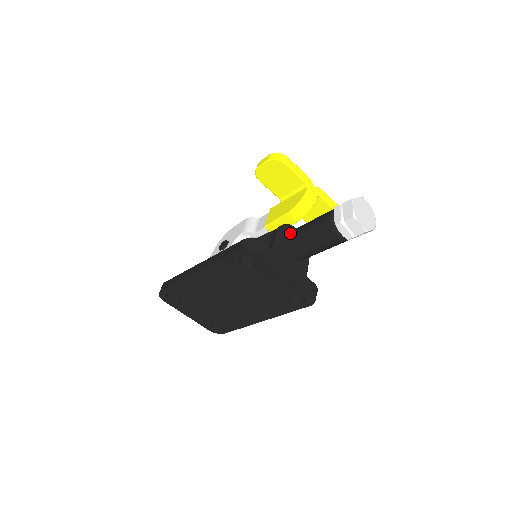
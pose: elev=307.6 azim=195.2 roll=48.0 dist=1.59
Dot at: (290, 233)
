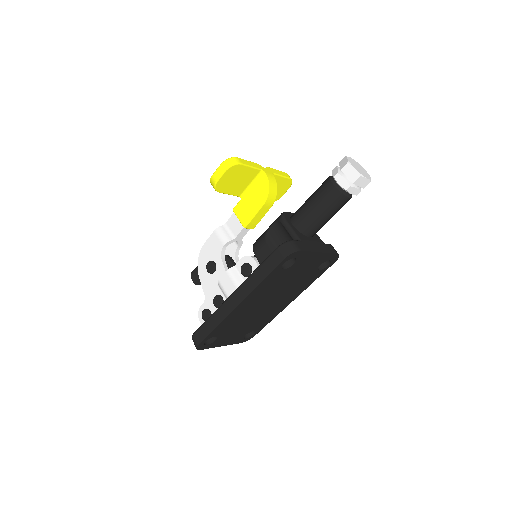
Dot at: (298, 219)
